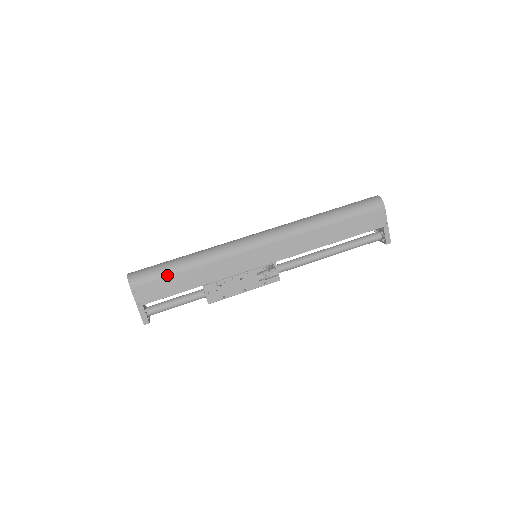
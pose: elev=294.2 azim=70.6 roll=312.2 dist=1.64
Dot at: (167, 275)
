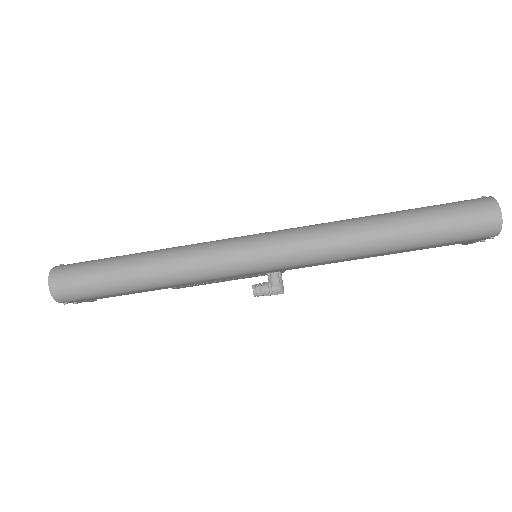
Dot at: (114, 294)
